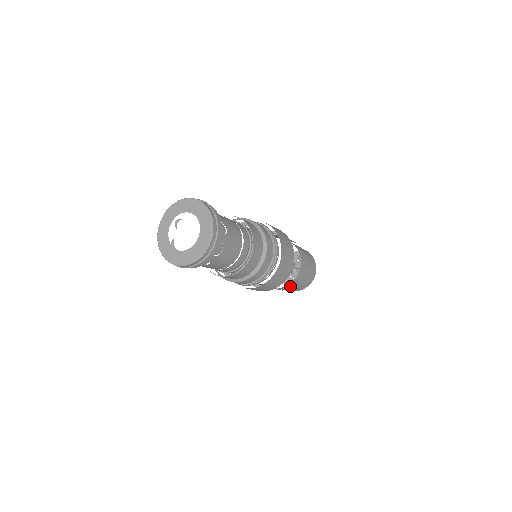
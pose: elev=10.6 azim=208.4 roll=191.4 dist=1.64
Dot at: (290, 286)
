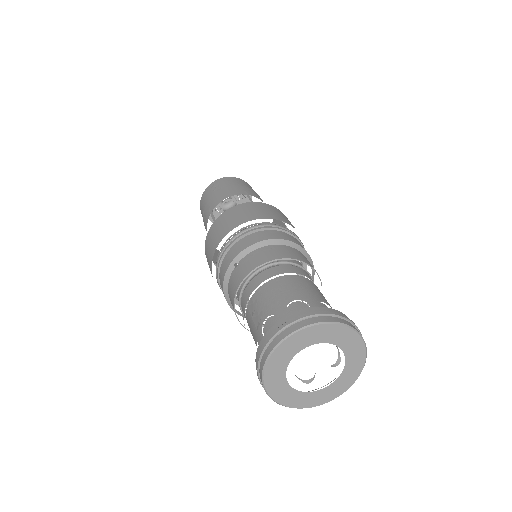
Dot at: occluded
